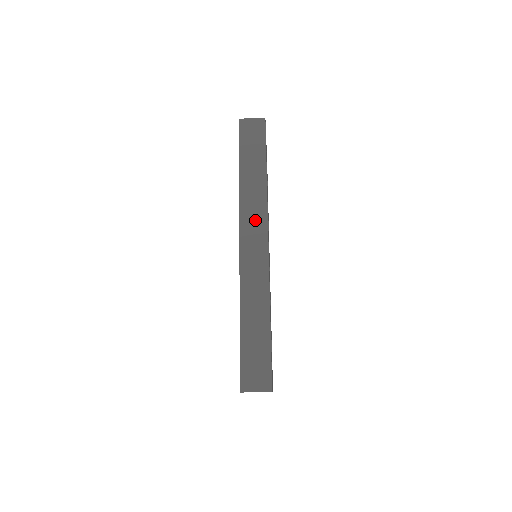
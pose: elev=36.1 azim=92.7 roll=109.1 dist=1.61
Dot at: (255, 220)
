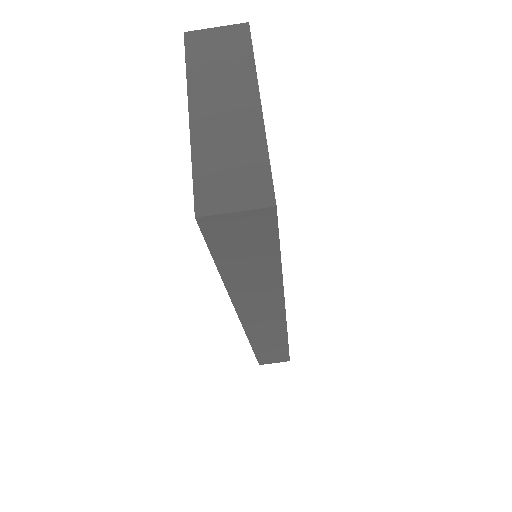
Dot at: occluded
